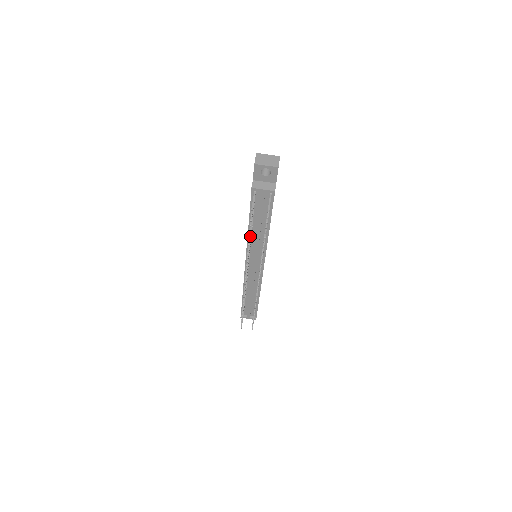
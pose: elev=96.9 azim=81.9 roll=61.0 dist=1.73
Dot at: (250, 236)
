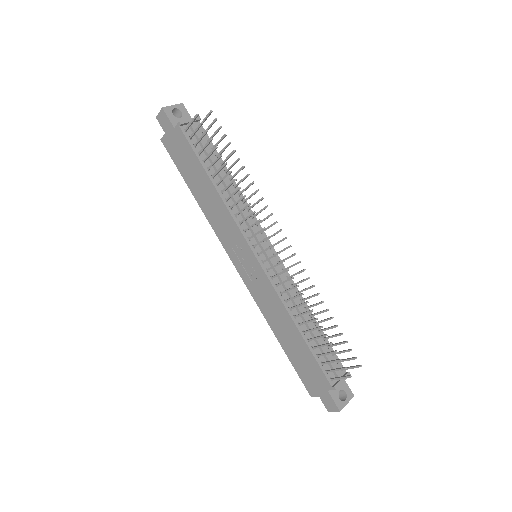
Dot at: (223, 165)
